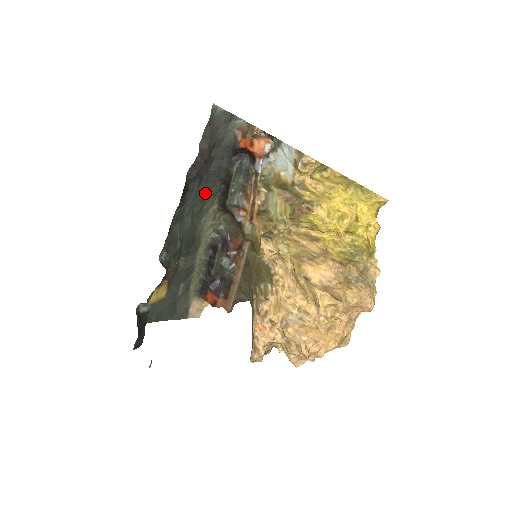
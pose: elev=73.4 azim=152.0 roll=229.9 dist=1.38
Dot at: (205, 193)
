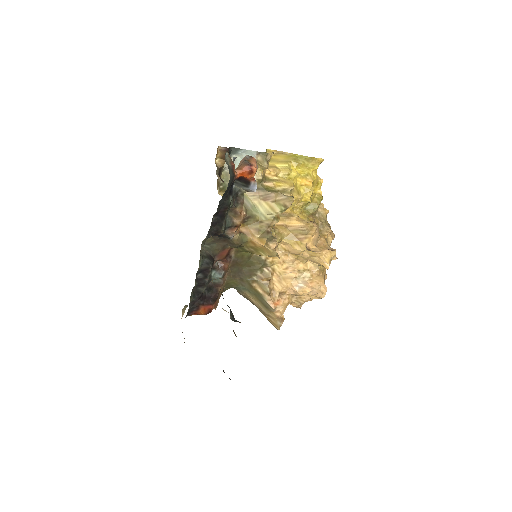
Dot at: occluded
